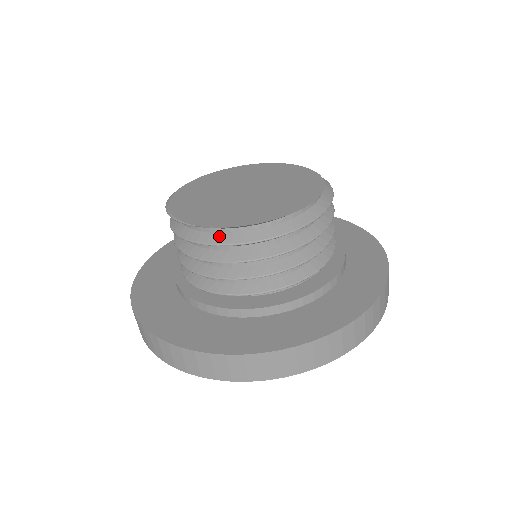
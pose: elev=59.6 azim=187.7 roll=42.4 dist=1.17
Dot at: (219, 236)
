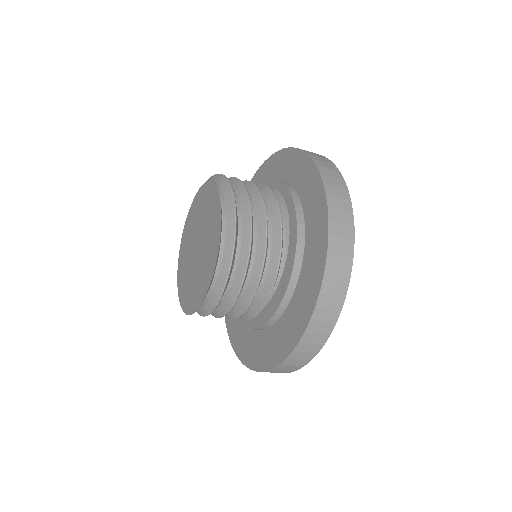
Dot at: (200, 310)
